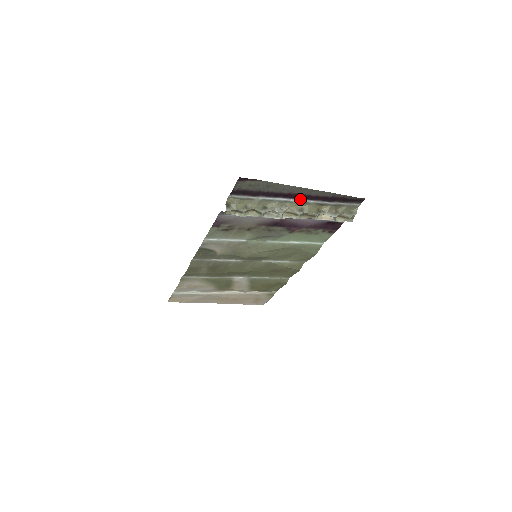
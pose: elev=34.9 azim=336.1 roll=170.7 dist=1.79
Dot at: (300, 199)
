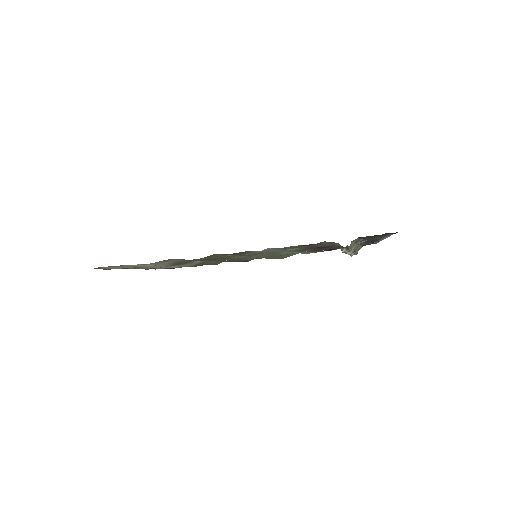
Dot at: occluded
